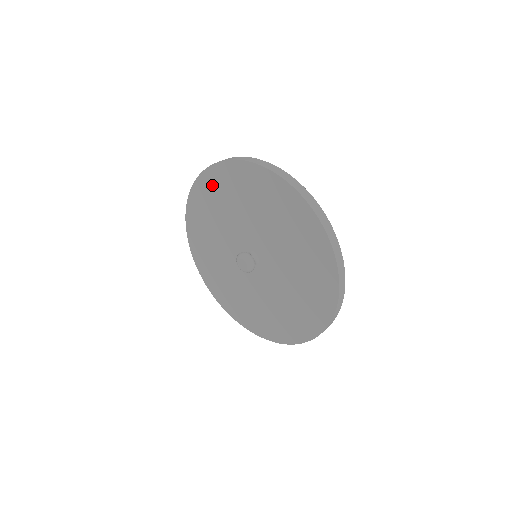
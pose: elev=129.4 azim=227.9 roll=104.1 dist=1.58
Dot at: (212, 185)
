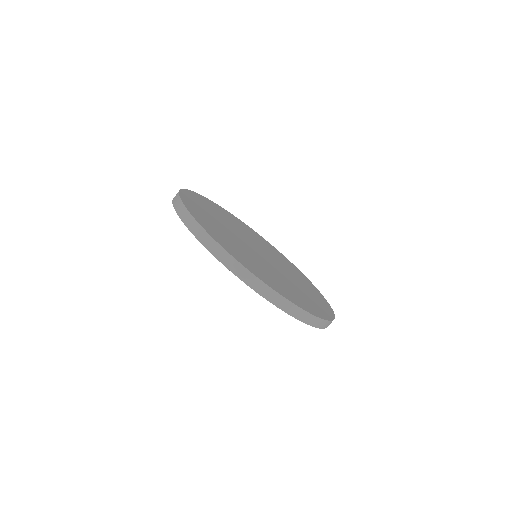
Dot at: occluded
